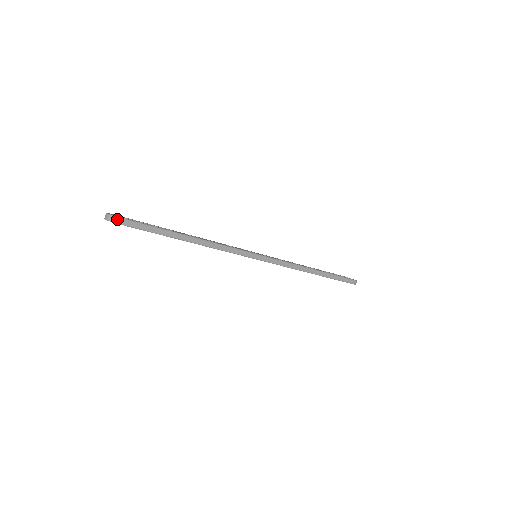
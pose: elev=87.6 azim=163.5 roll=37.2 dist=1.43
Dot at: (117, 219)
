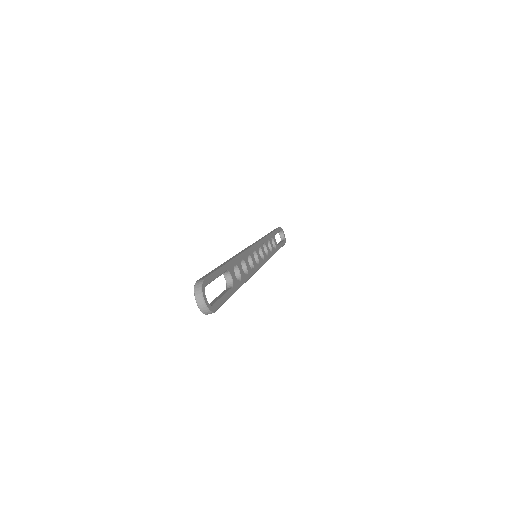
Dot at: (209, 313)
